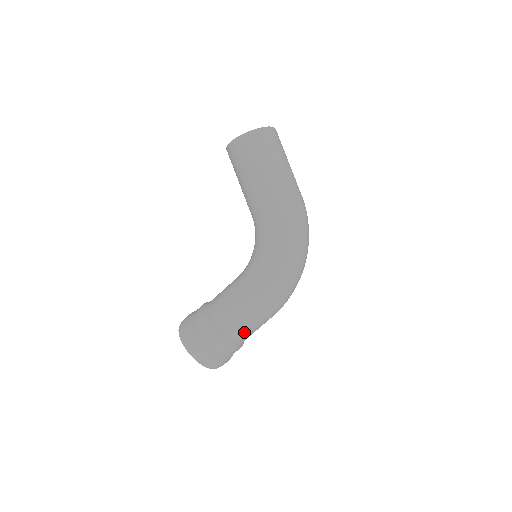
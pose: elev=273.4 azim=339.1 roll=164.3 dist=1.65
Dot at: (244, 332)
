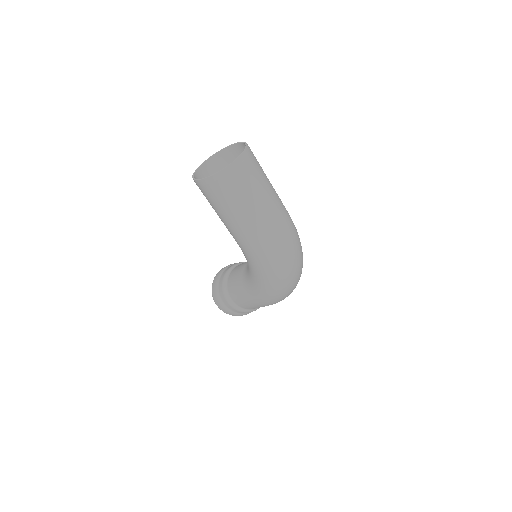
Dot at: occluded
